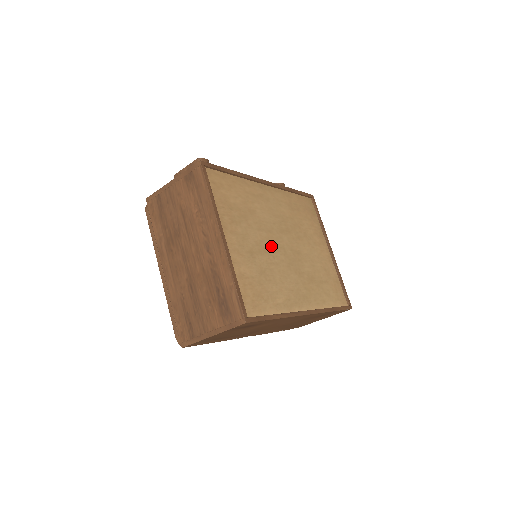
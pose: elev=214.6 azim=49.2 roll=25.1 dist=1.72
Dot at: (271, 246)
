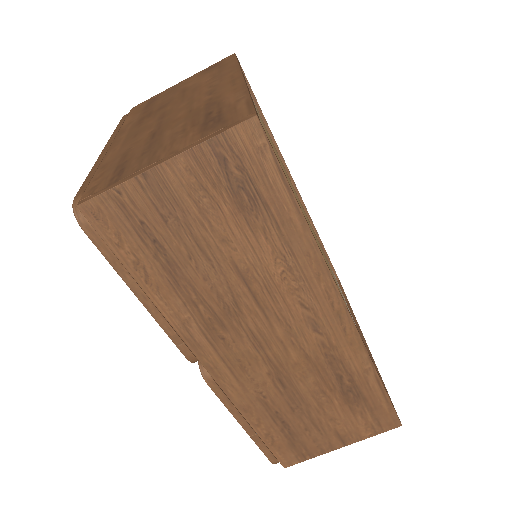
Dot at: occluded
